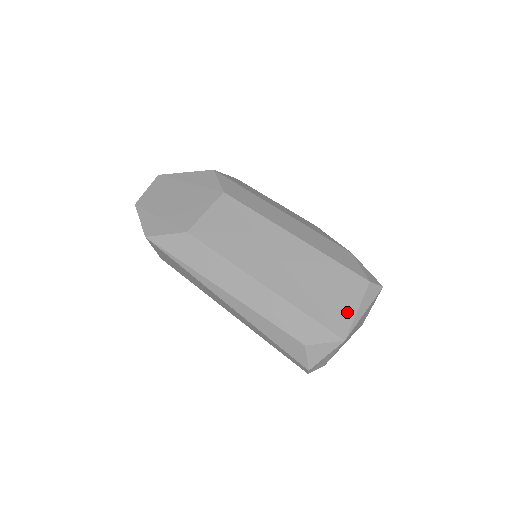
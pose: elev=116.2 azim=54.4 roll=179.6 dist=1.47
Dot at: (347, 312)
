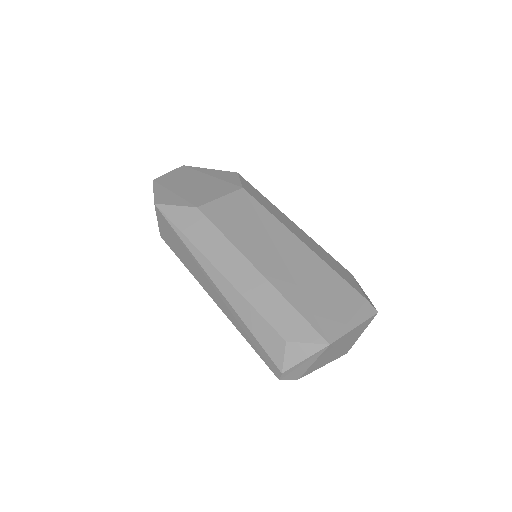
Dot at: (338, 319)
